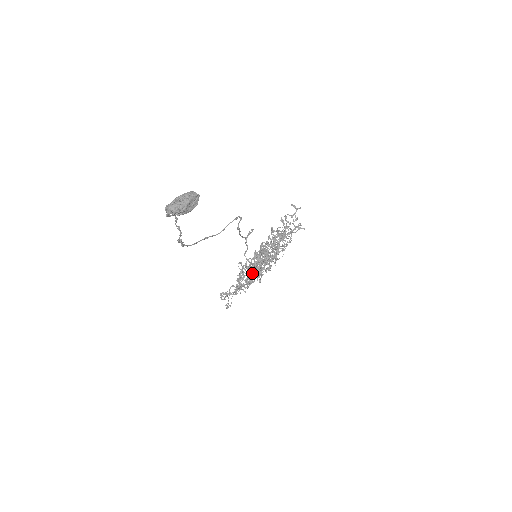
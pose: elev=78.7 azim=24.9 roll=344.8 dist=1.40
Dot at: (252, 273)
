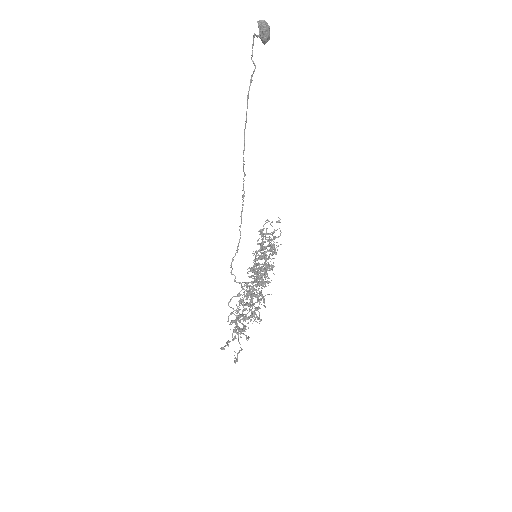
Dot at: (268, 246)
